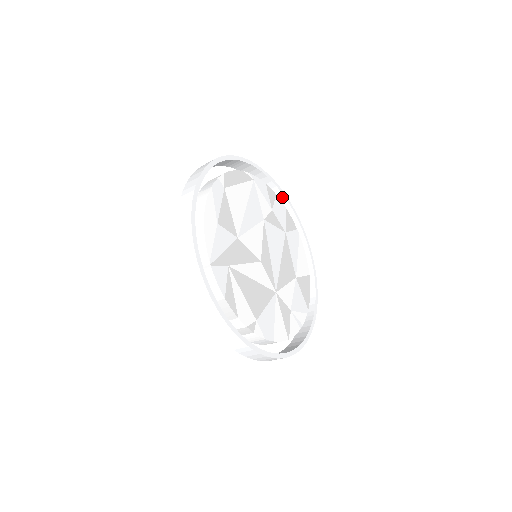
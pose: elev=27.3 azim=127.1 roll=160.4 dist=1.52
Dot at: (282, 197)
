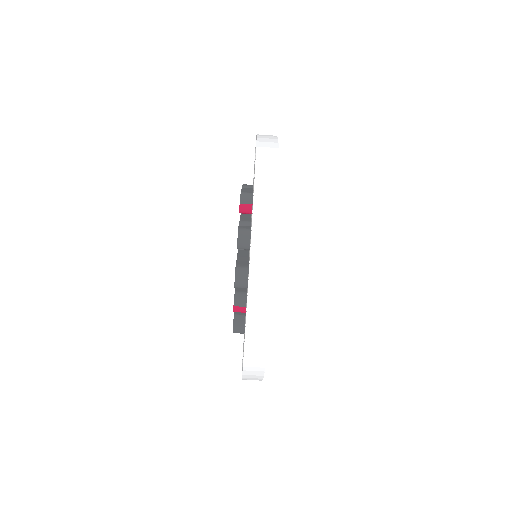
Dot at: occluded
